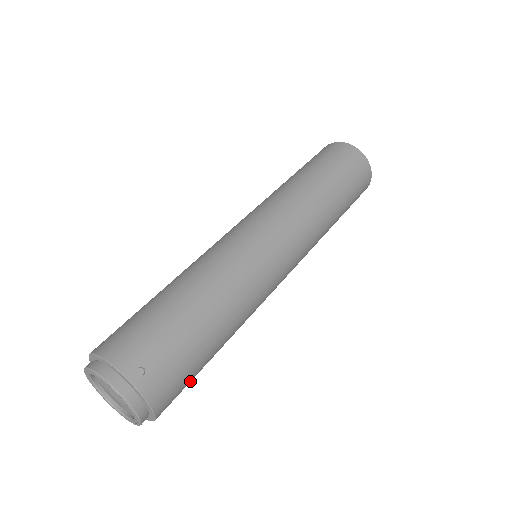
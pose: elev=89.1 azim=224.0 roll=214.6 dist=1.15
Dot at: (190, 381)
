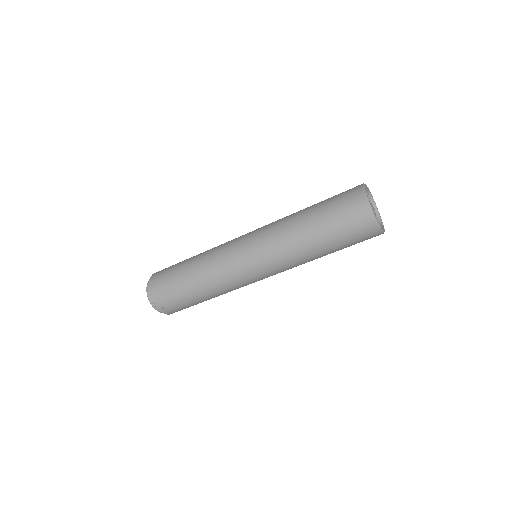
Dot at: occluded
